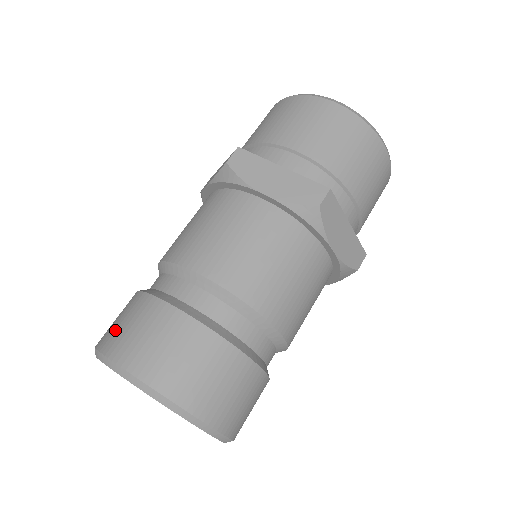
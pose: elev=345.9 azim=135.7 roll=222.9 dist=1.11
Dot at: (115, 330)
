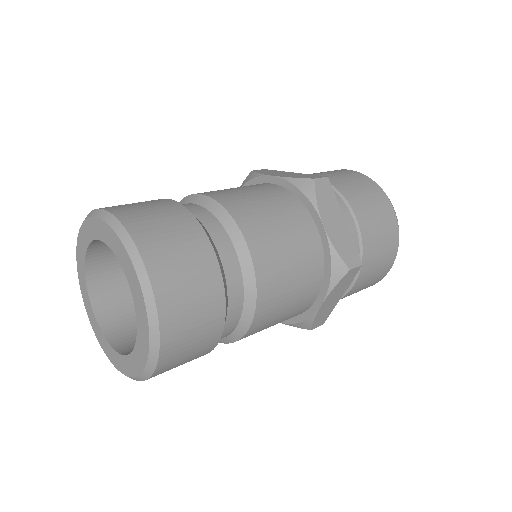
Dot at: occluded
